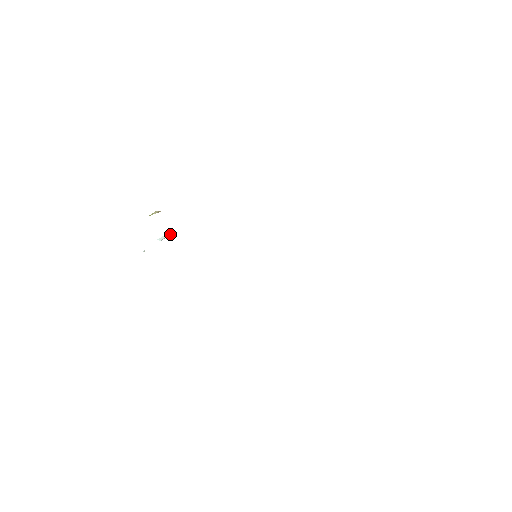
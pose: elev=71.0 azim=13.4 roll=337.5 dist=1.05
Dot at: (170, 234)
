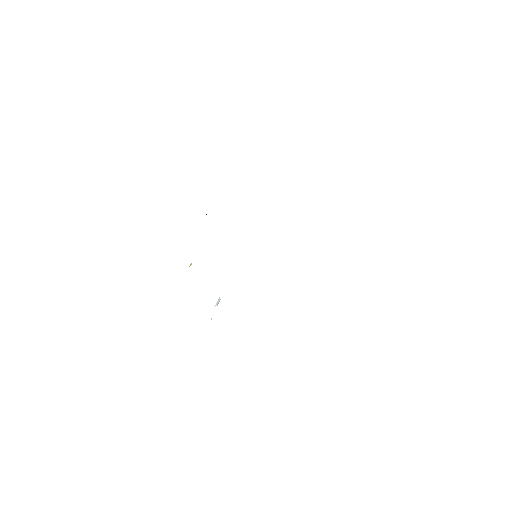
Dot at: (219, 300)
